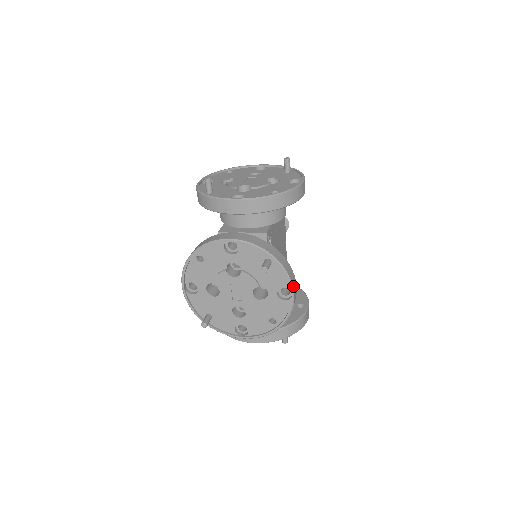
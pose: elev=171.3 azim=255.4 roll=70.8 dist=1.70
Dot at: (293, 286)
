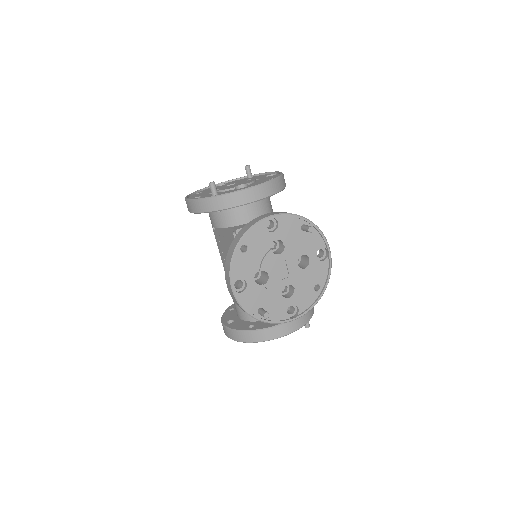
Dot at: (327, 244)
